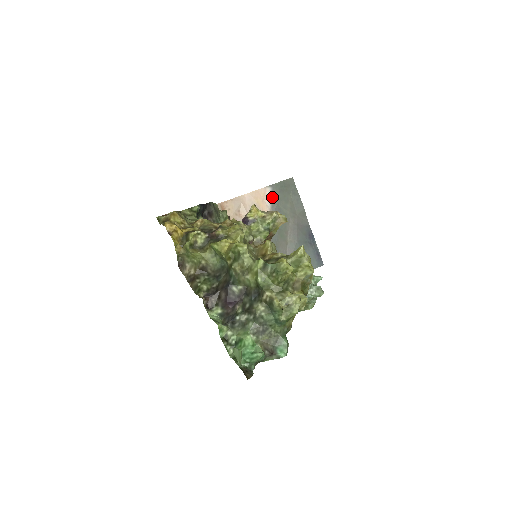
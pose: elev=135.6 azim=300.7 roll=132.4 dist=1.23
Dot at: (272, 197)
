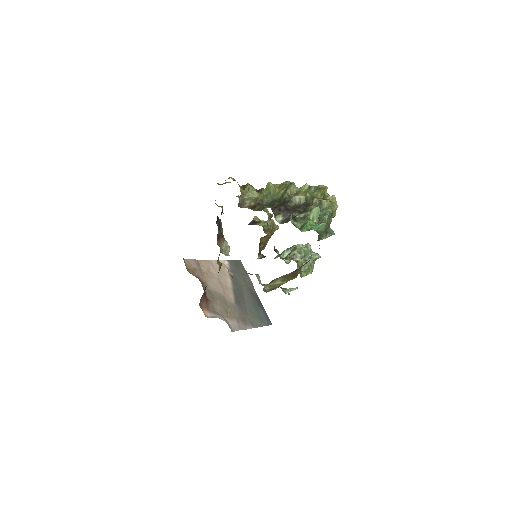
Dot at: (230, 268)
